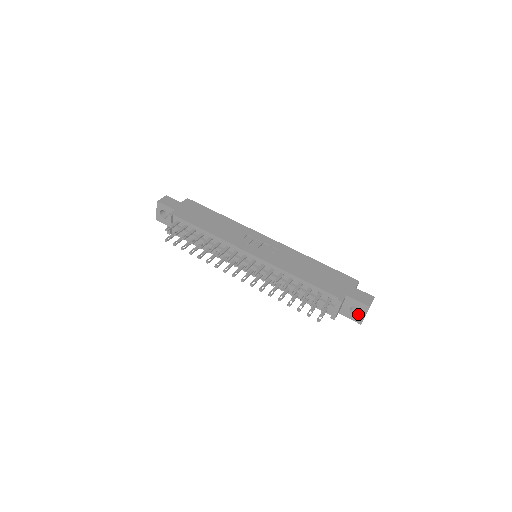
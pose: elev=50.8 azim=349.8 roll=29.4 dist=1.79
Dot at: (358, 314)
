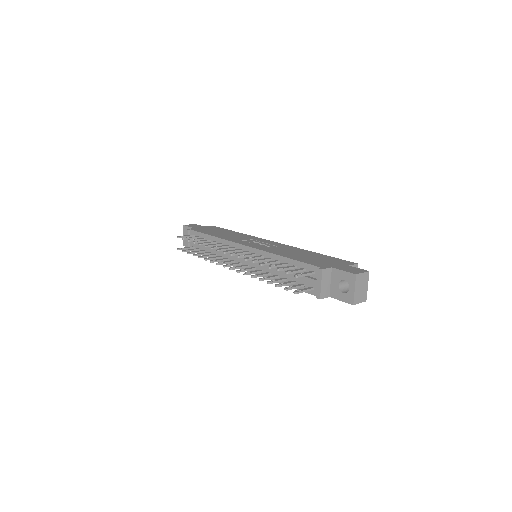
Dot at: (348, 291)
